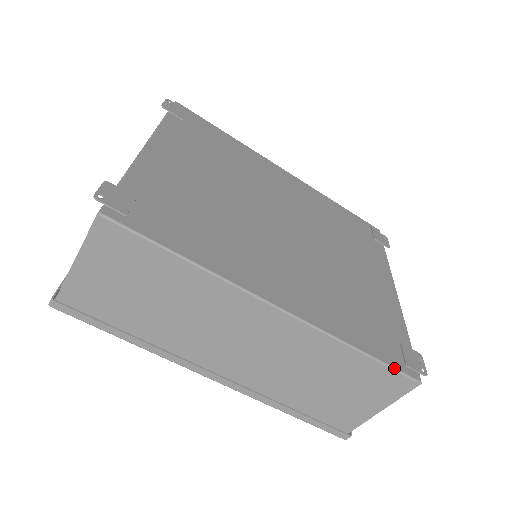
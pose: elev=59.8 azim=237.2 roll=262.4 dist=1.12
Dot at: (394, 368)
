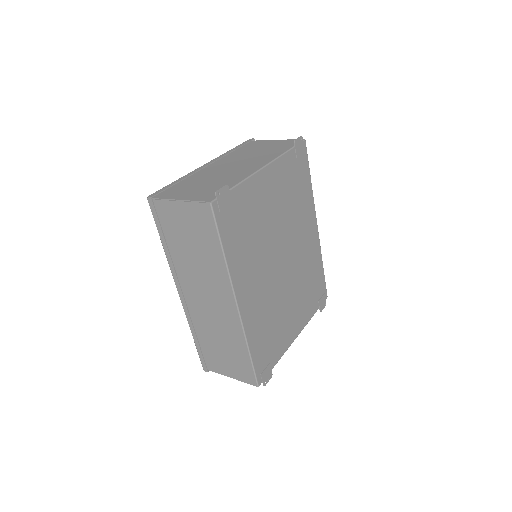
Dot at: (255, 371)
